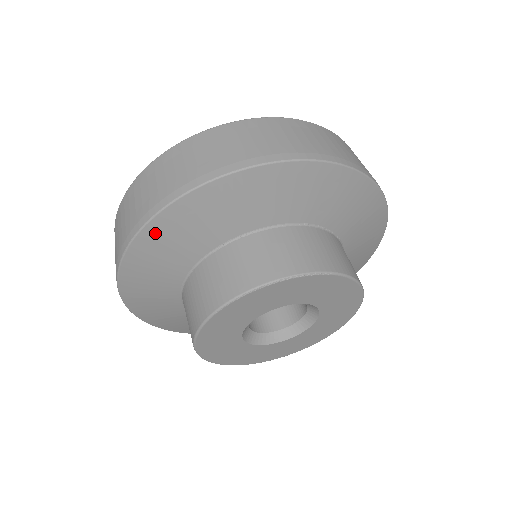
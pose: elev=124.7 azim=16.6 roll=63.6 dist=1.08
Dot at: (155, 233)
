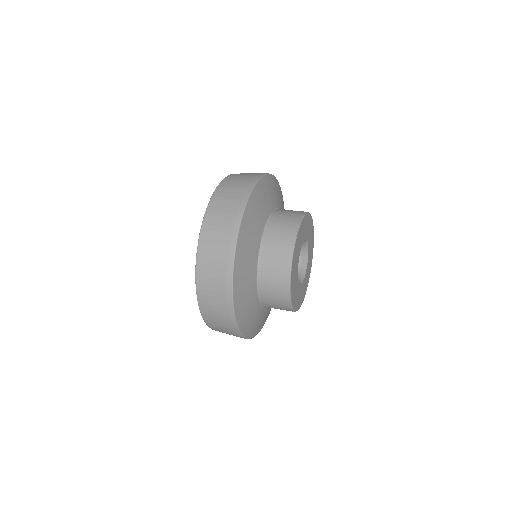
Dot at: (238, 276)
